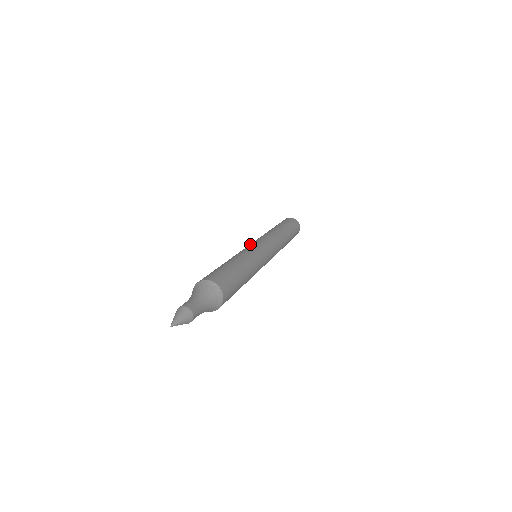
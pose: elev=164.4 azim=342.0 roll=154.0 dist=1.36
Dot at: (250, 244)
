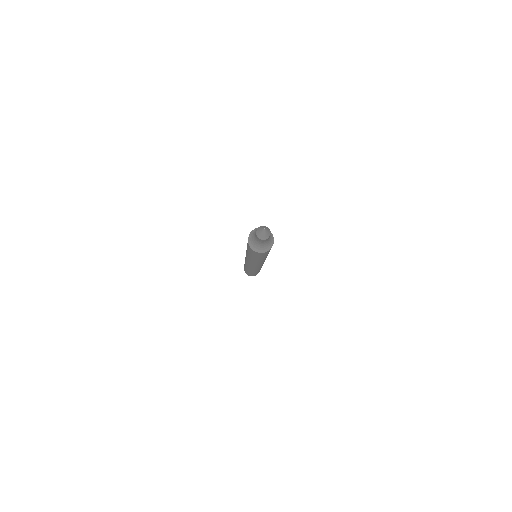
Dot at: occluded
